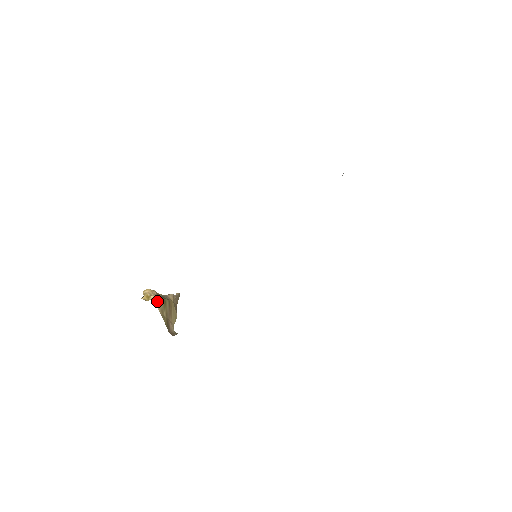
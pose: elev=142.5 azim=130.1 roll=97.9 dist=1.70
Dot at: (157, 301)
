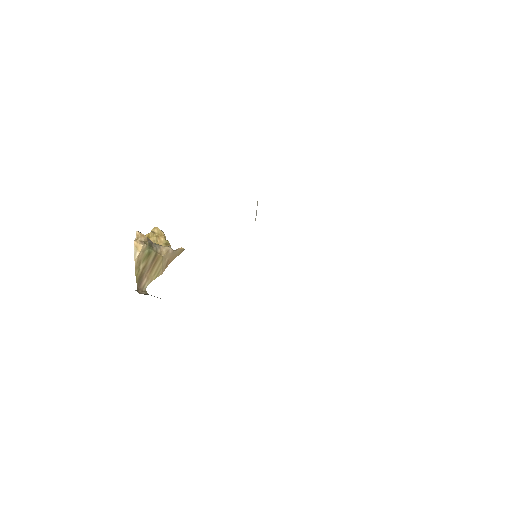
Dot at: (138, 249)
